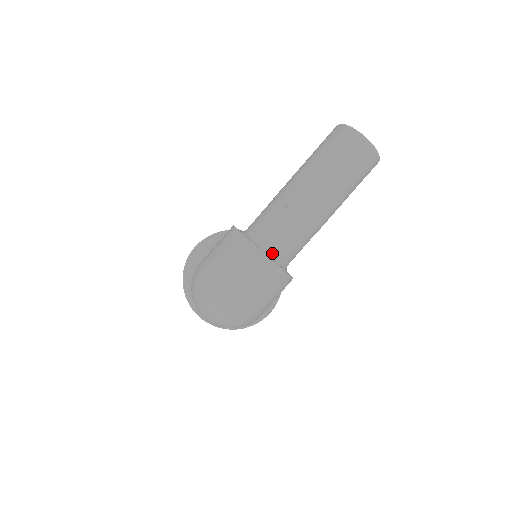
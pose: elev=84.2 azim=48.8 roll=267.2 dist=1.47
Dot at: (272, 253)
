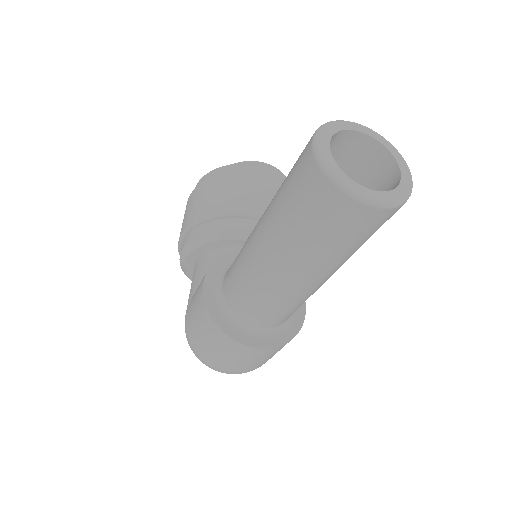
Dot at: (263, 329)
